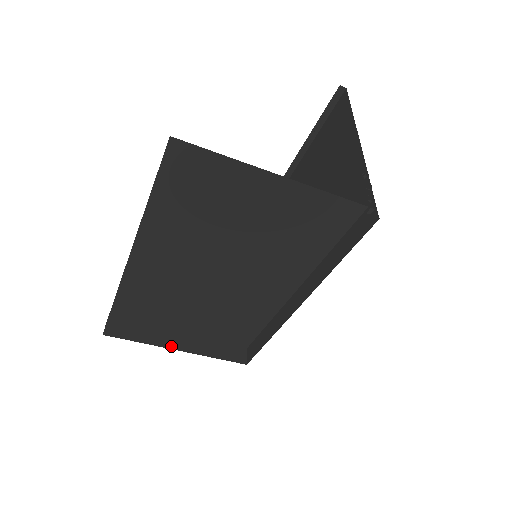
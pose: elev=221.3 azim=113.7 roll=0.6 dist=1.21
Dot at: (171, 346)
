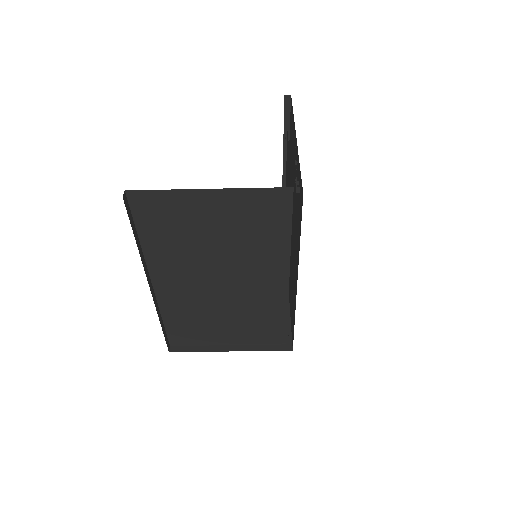
Dot at: (224, 349)
